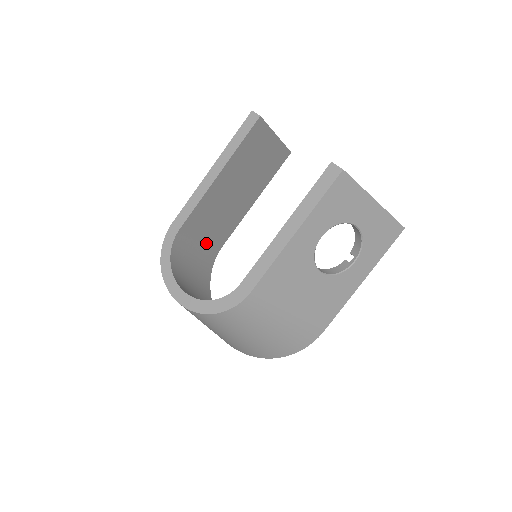
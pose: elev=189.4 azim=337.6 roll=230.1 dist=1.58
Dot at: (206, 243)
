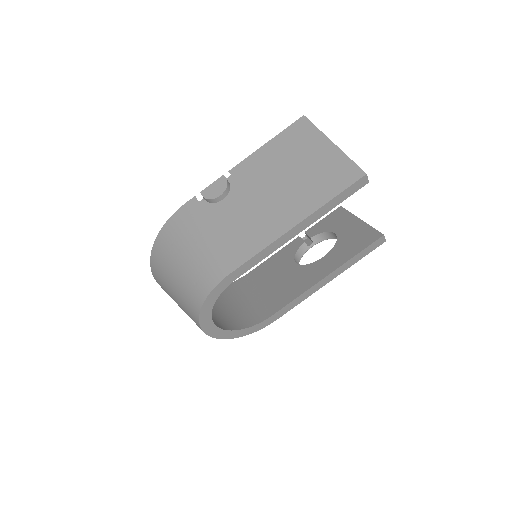
Dot at: occluded
